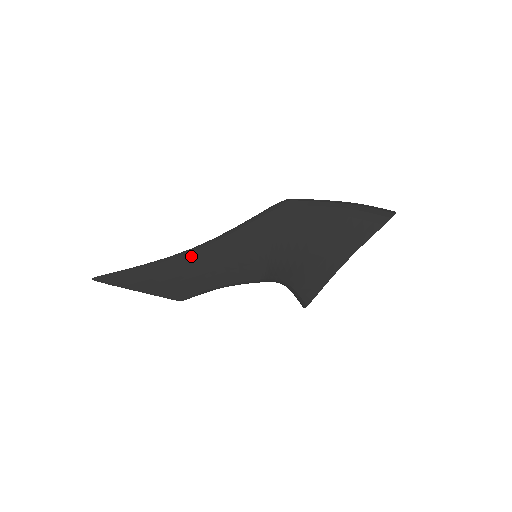
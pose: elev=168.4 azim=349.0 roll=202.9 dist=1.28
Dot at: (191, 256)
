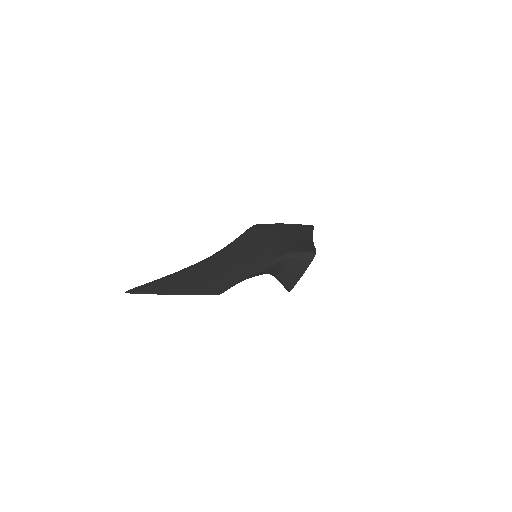
Dot at: (213, 259)
